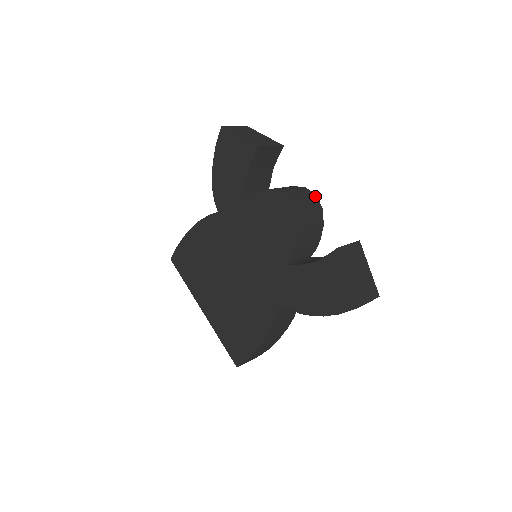
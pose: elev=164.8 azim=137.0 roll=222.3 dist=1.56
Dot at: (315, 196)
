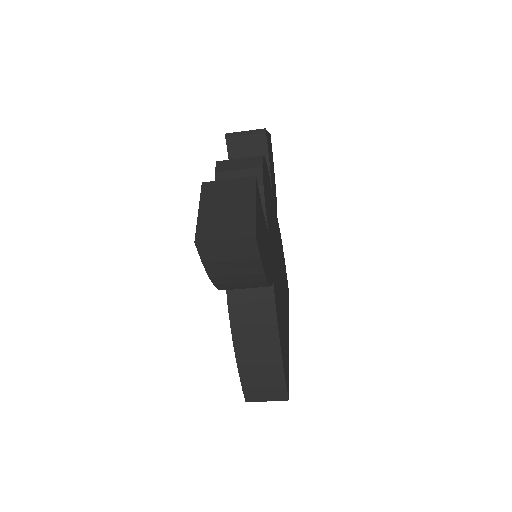
Dot at: (259, 157)
